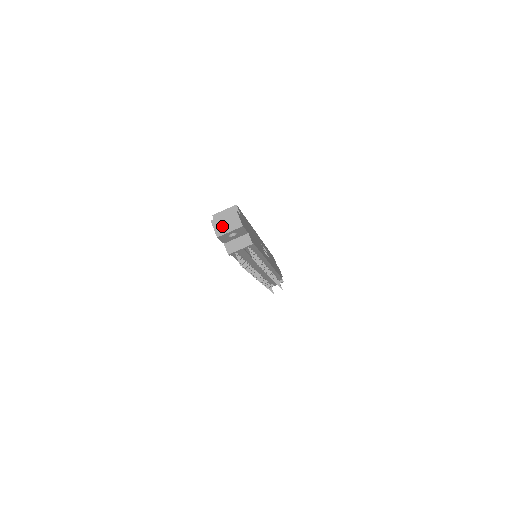
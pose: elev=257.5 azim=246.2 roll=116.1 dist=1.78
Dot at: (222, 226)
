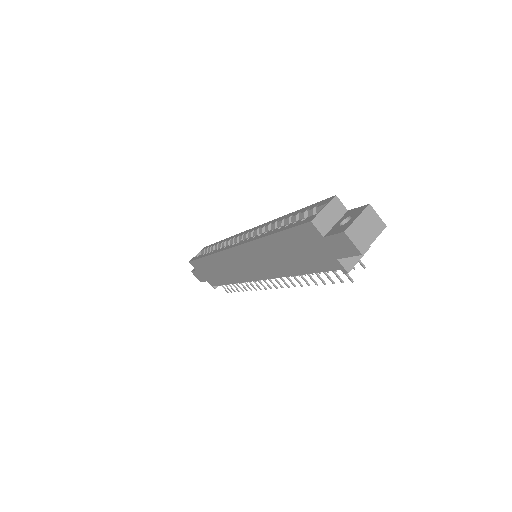
Dot at: (362, 235)
